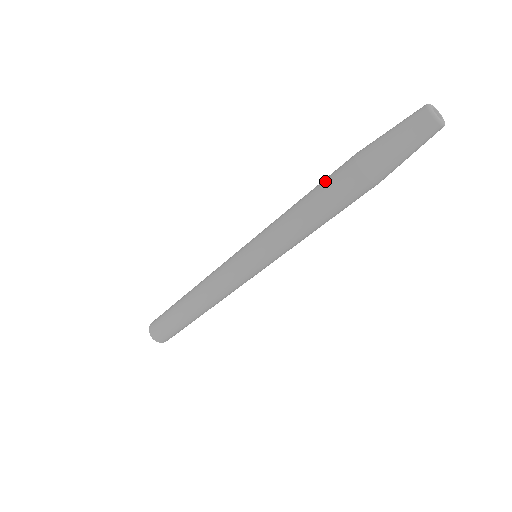
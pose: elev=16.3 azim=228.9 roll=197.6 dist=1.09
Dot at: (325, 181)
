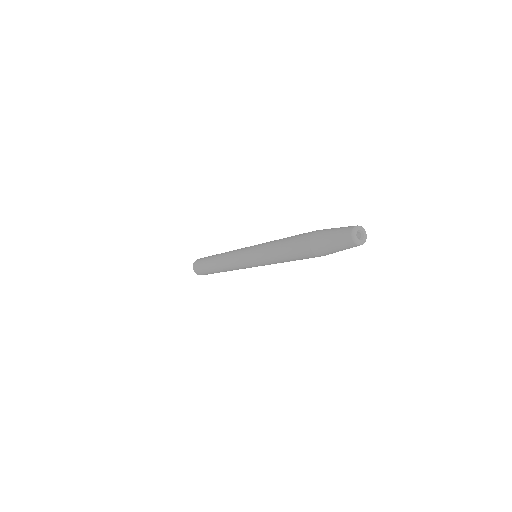
Dot at: (294, 239)
